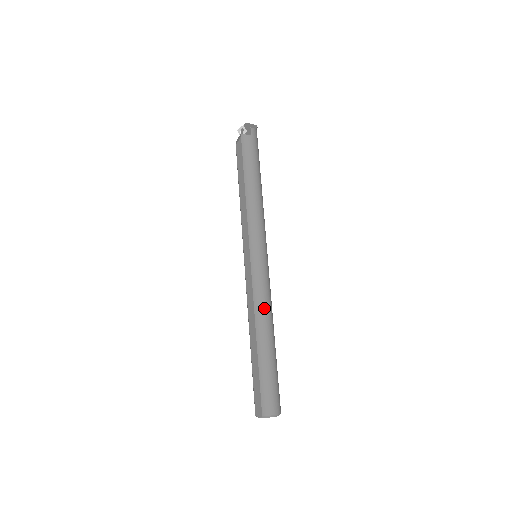
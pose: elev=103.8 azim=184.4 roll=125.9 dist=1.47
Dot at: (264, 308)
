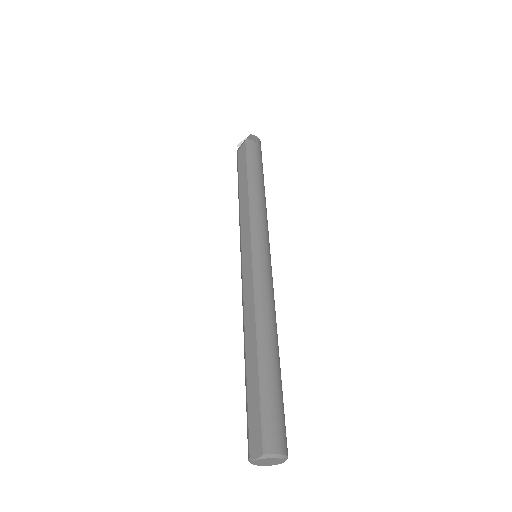
Dot at: (268, 308)
